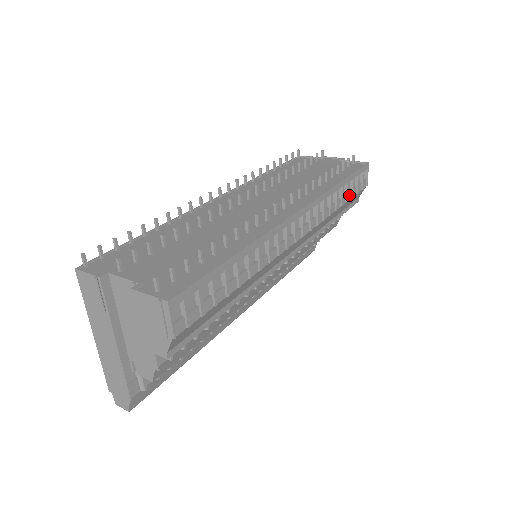
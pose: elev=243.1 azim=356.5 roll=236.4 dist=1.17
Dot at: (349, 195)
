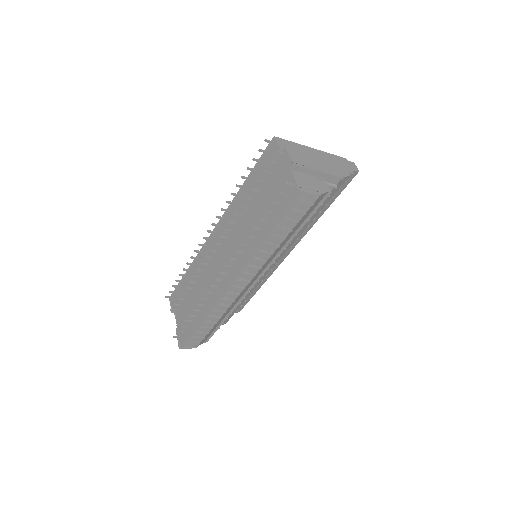
Dot at: (292, 224)
